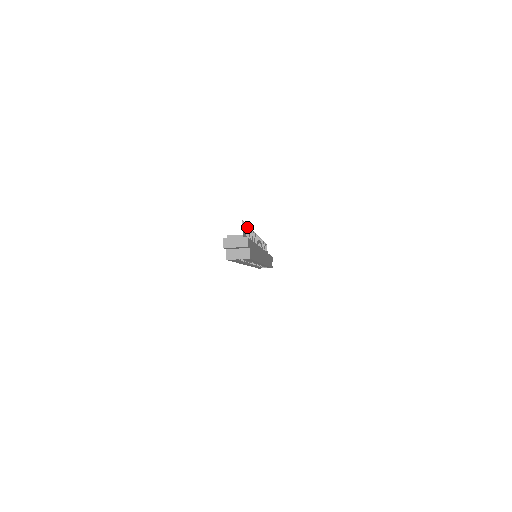
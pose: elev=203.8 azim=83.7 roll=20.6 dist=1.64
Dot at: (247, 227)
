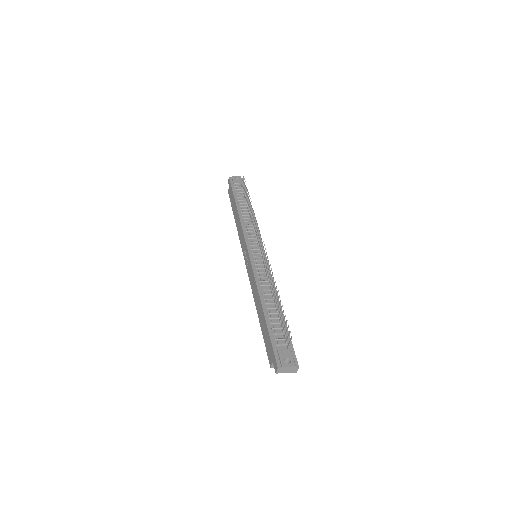
Dot at: occluded
